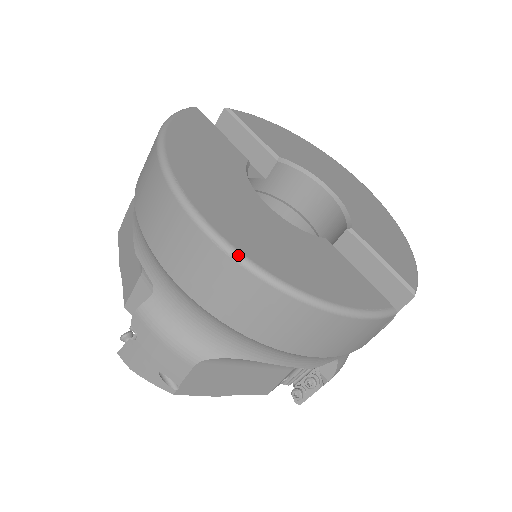
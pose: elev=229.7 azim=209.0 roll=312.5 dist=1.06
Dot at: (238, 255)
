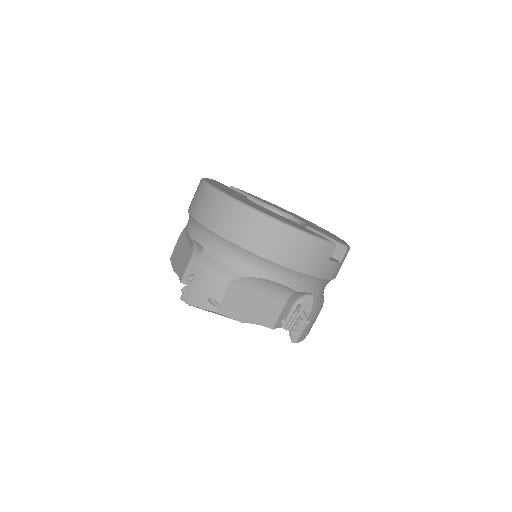
Dot at: (248, 206)
